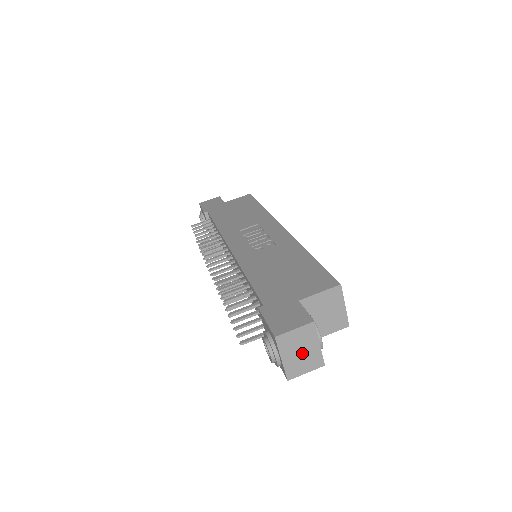
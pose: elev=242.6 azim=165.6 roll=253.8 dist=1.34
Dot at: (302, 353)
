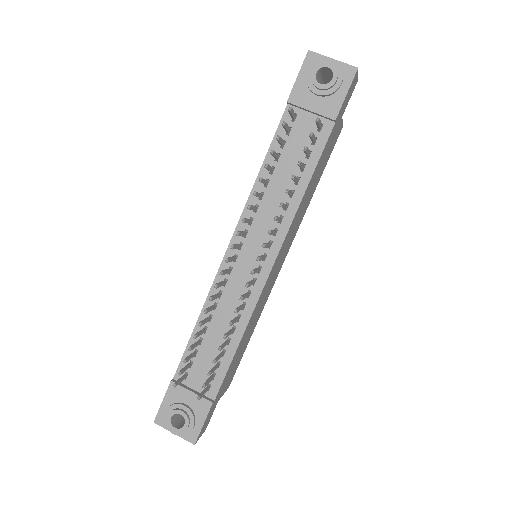
Dot at: occluded
